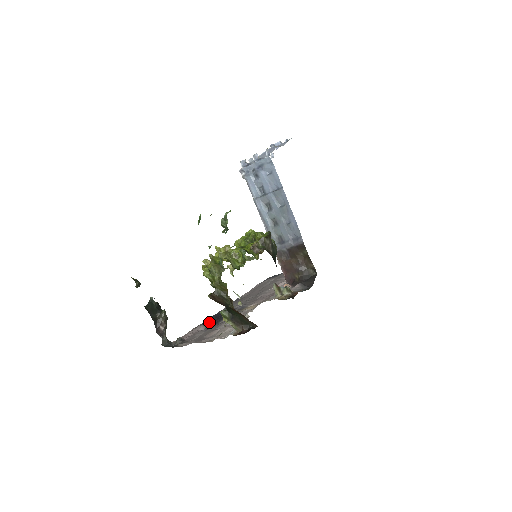
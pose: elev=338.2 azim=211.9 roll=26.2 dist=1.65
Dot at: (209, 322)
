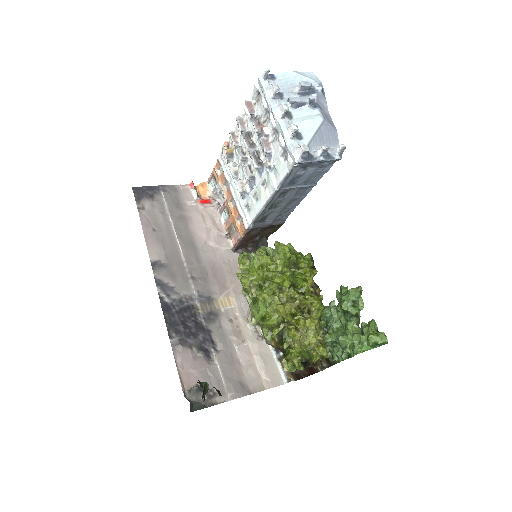
Dot at: (187, 337)
